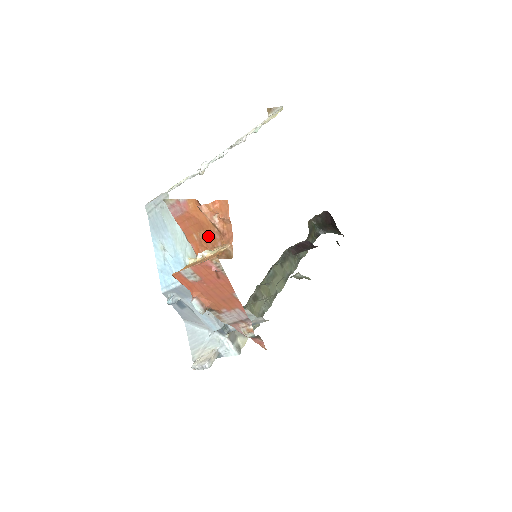
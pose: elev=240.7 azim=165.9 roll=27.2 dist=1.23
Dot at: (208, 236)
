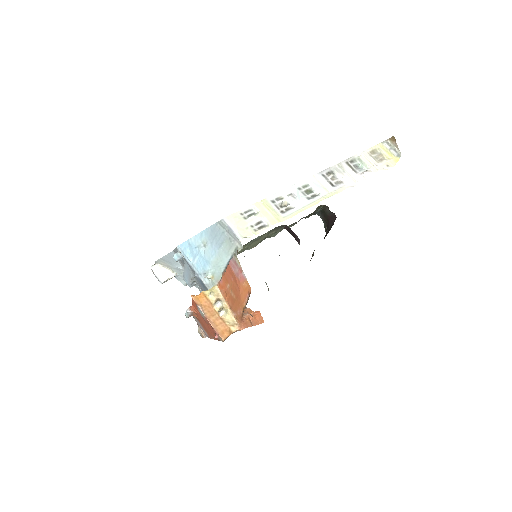
Dot at: (234, 303)
